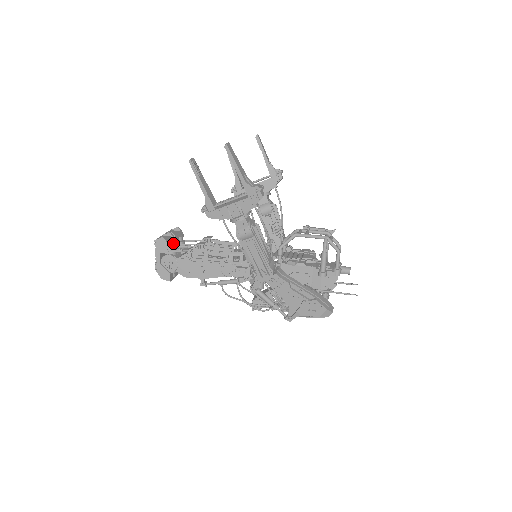
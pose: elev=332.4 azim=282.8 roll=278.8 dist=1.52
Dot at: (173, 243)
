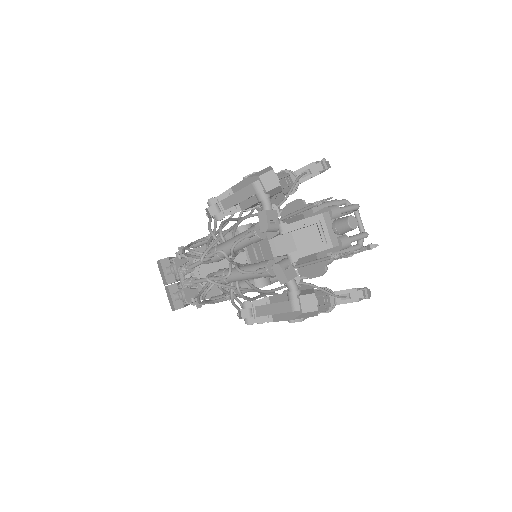
Dot at: occluded
